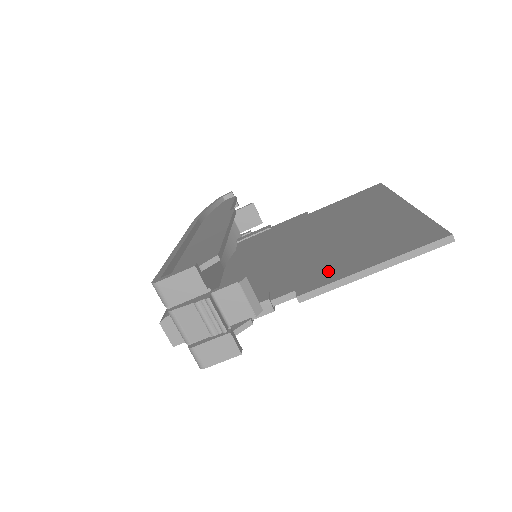
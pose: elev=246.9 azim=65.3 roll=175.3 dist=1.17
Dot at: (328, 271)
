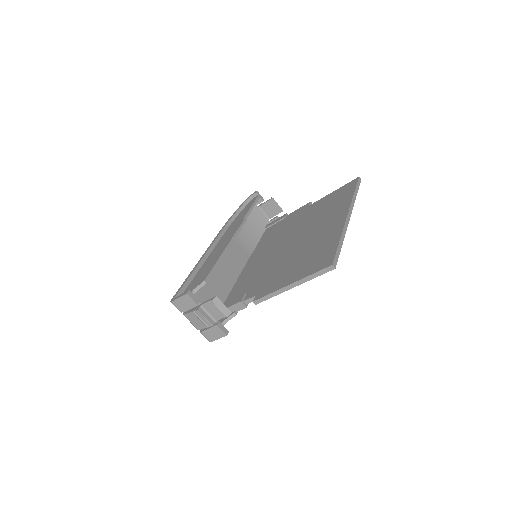
Dot at: (275, 282)
